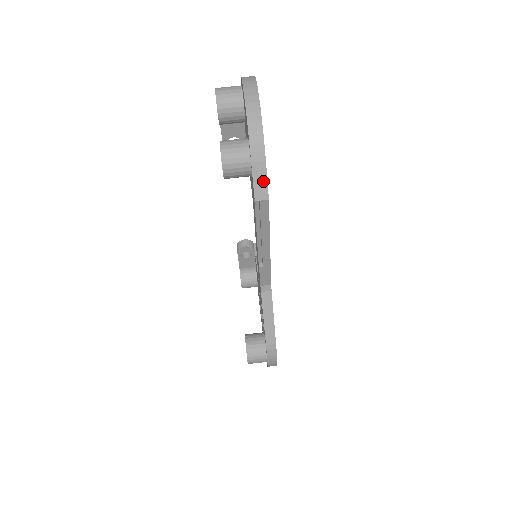
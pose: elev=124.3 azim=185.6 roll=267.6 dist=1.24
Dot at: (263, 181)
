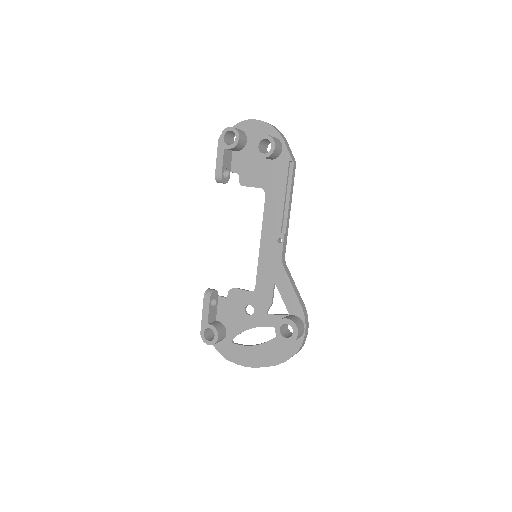
Dot at: (291, 152)
